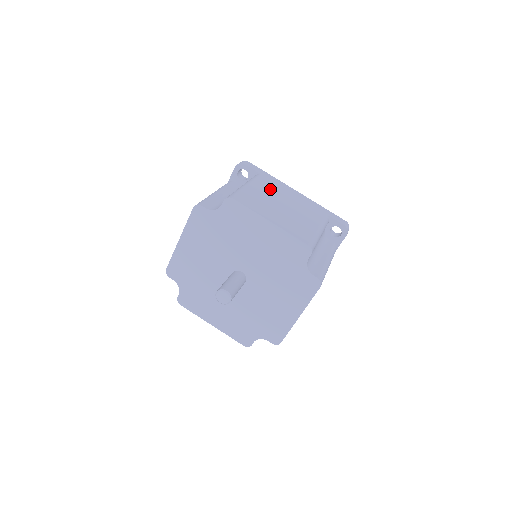
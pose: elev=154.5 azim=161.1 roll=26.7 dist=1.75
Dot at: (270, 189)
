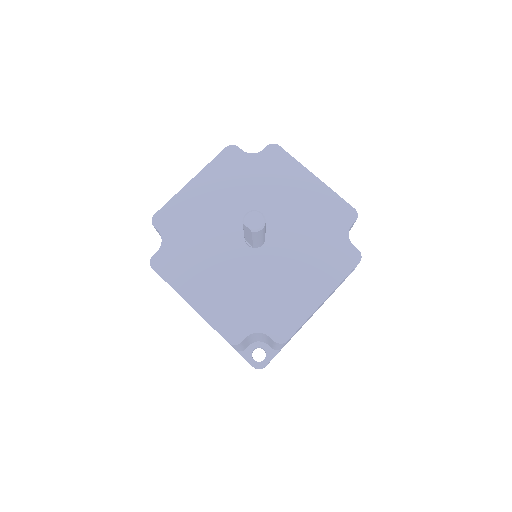
Dot at: occluded
